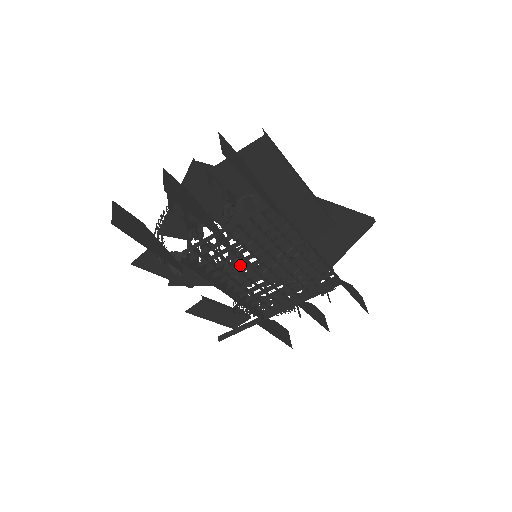
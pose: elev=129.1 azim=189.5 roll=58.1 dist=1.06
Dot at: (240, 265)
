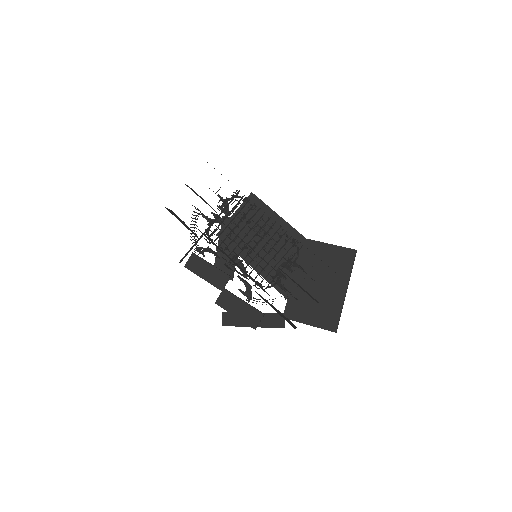
Dot at: (233, 239)
